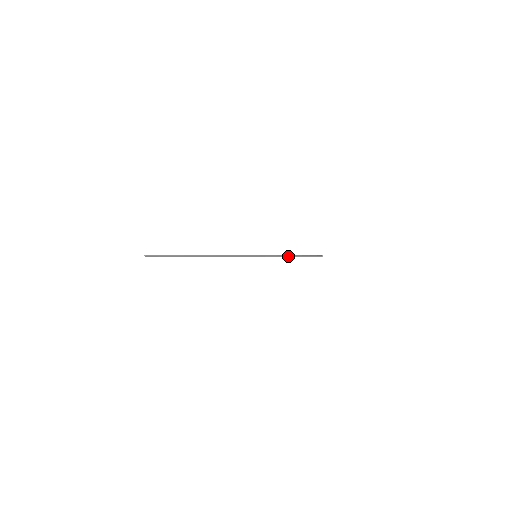
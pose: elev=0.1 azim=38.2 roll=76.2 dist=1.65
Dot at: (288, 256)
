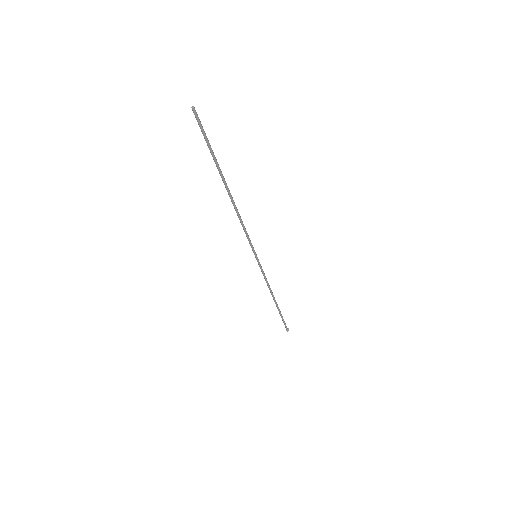
Dot at: (272, 293)
